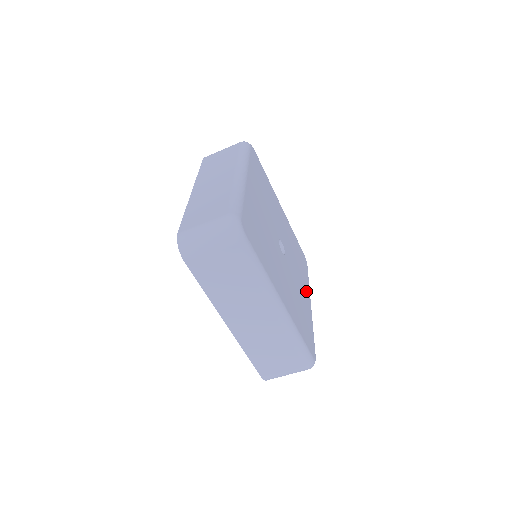
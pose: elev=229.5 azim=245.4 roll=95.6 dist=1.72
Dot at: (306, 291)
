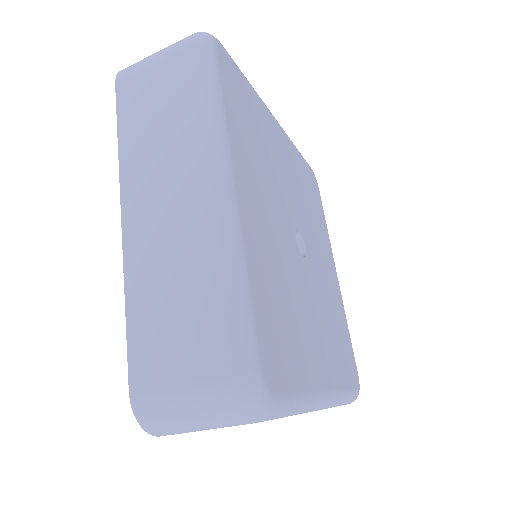
Dot at: (329, 258)
